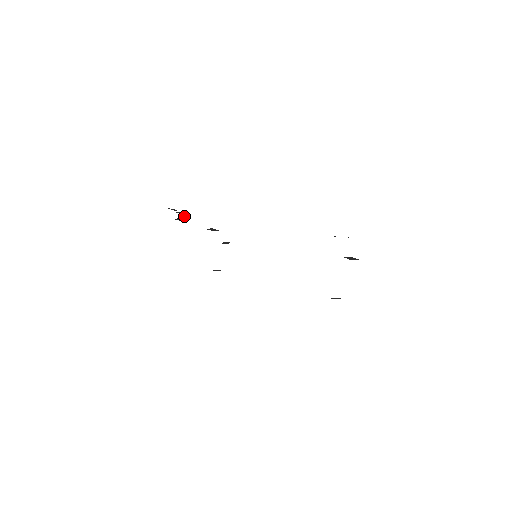
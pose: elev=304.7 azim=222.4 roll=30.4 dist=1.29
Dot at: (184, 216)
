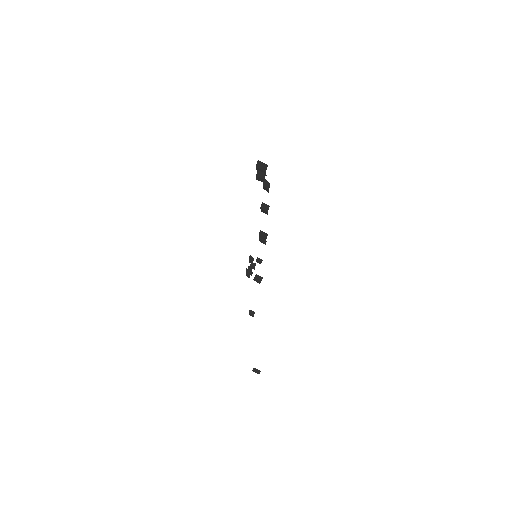
Dot at: (252, 272)
